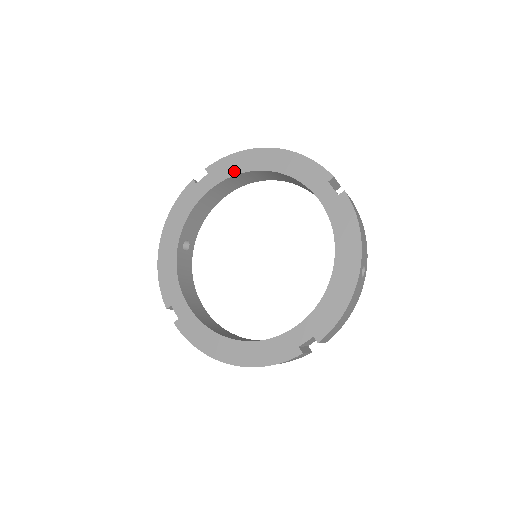
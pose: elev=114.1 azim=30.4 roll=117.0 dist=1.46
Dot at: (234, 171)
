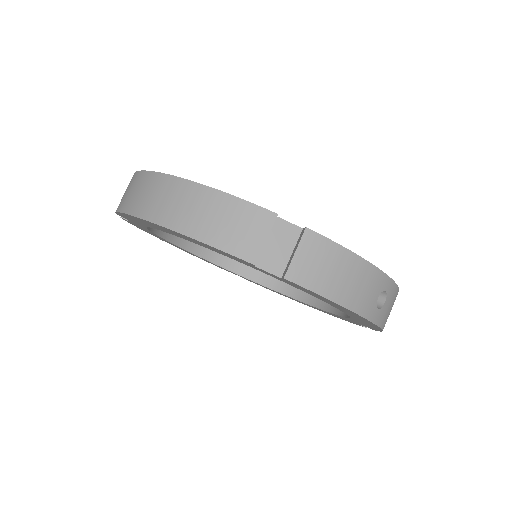
Dot at: occluded
